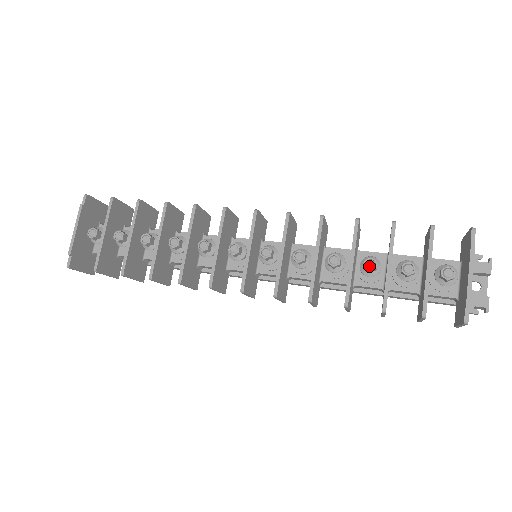
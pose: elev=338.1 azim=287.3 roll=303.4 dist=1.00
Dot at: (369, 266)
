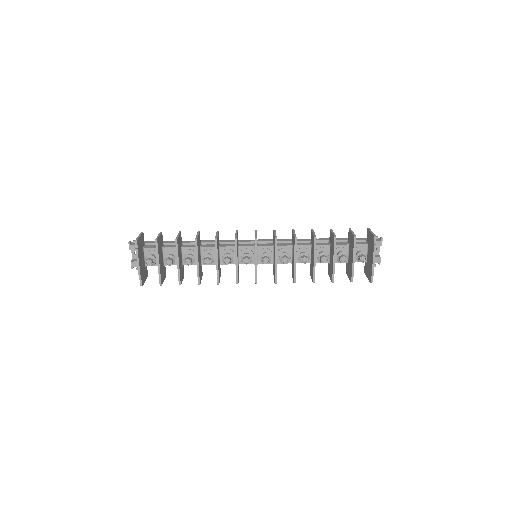
Dot at: (324, 261)
